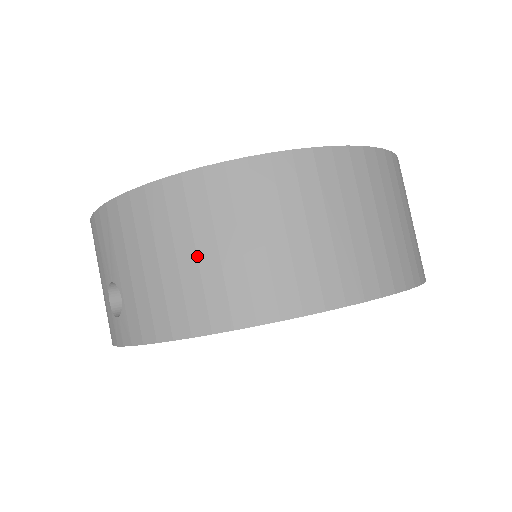
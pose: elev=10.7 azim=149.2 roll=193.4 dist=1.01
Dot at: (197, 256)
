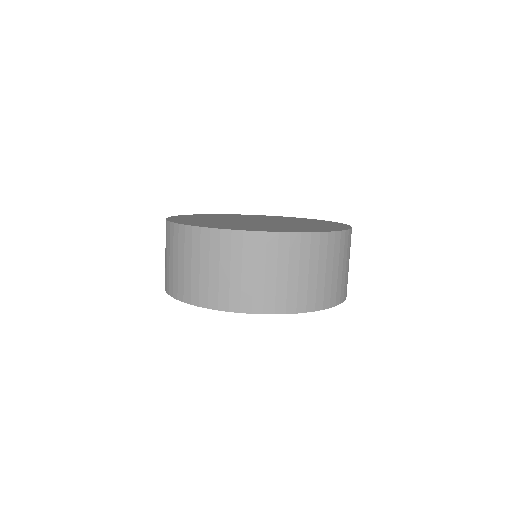
Dot at: (173, 262)
